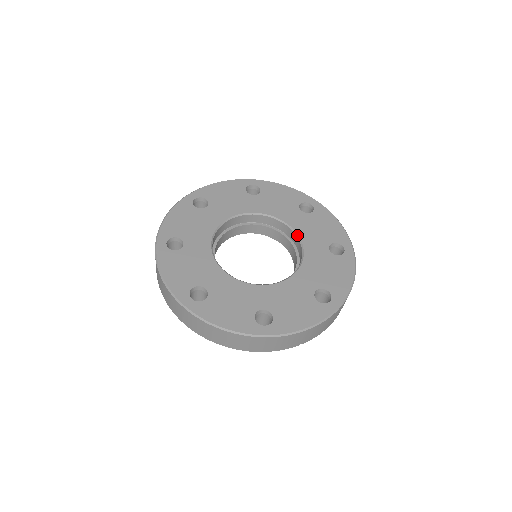
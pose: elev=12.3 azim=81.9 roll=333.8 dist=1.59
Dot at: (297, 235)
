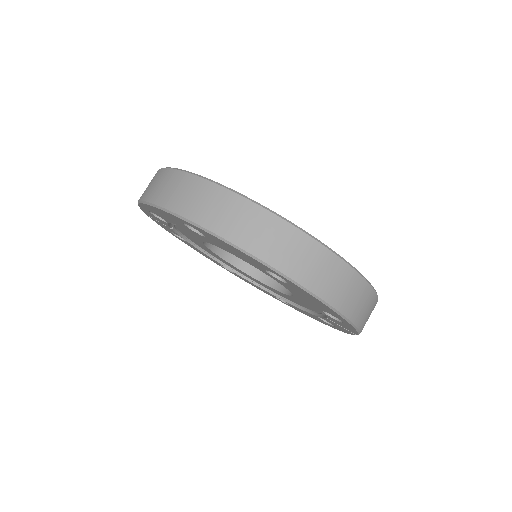
Dot at: occluded
